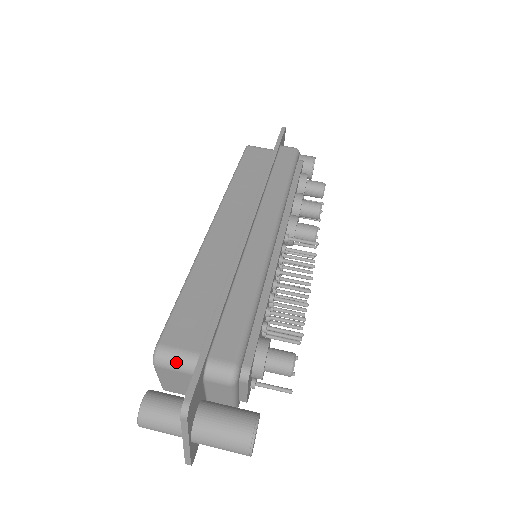
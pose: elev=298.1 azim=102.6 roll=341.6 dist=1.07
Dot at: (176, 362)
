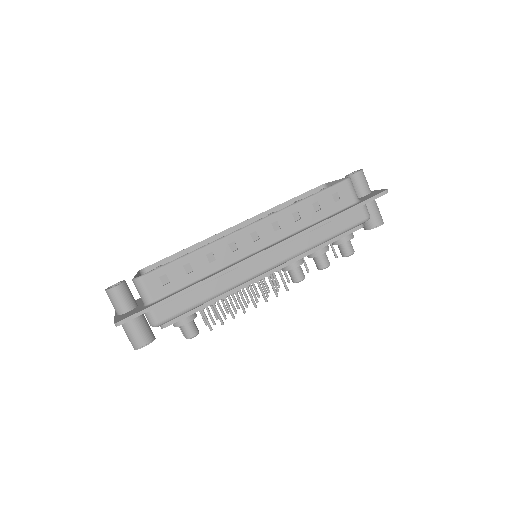
Dot at: (140, 292)
